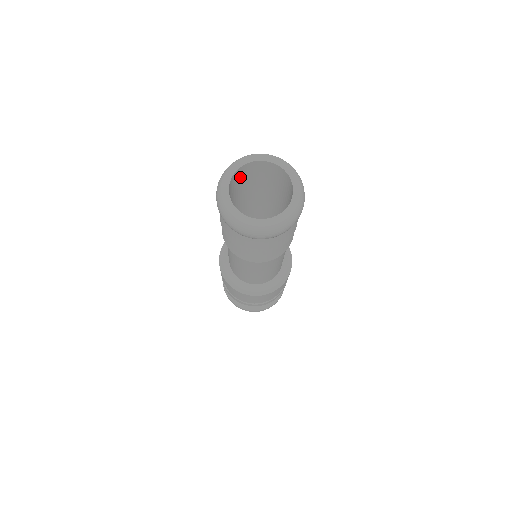
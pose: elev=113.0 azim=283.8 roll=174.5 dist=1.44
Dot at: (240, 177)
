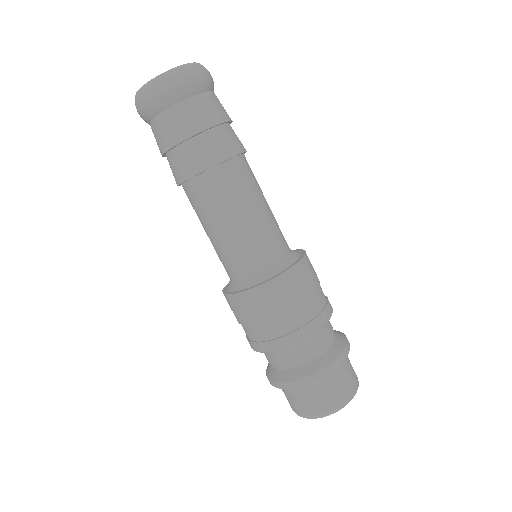
Dot at: occluded
